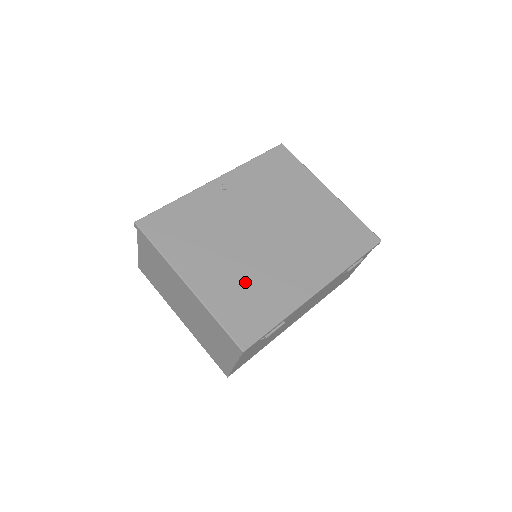
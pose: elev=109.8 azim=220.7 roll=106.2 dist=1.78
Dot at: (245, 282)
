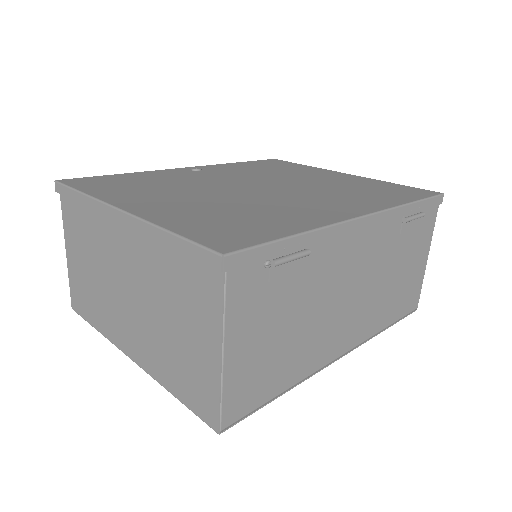
Dot at: (227, 209)
